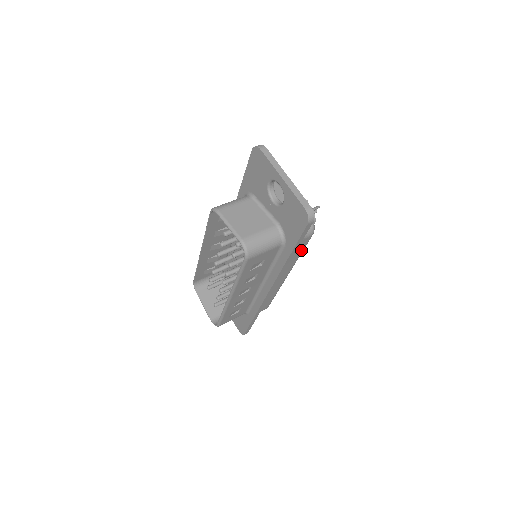
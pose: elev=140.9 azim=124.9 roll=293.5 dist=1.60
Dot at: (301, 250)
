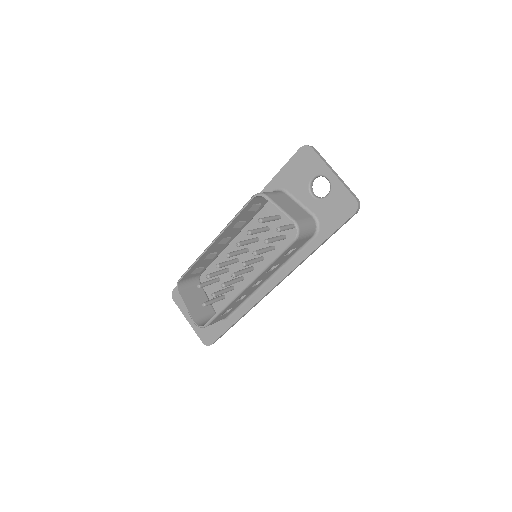
Dot at: occluded
